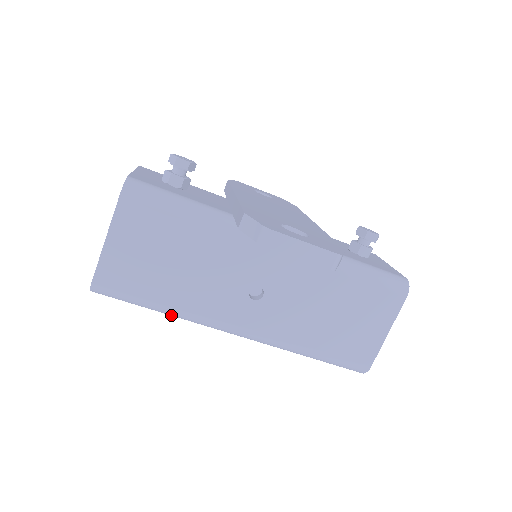
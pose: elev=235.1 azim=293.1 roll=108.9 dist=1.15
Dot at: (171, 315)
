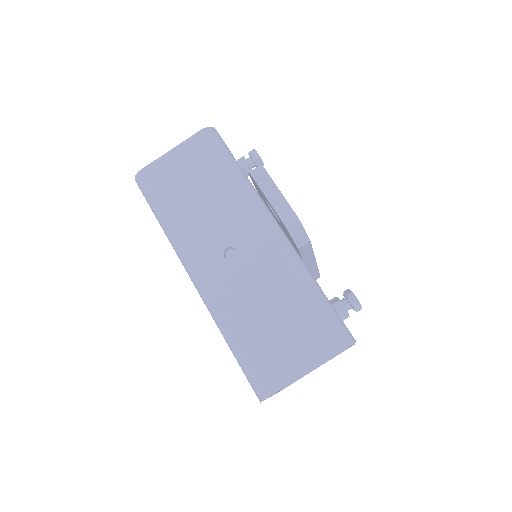
Dot at: (165, 231)
